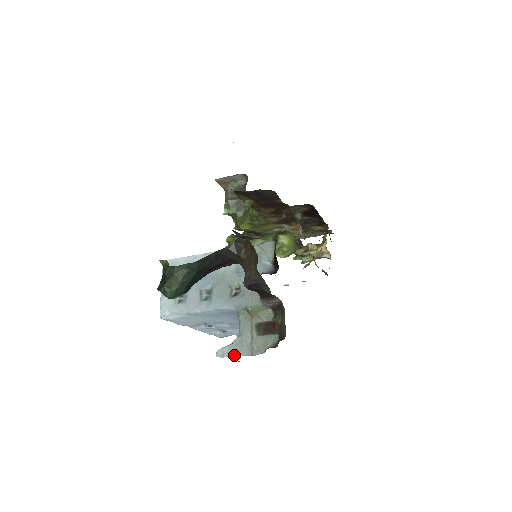
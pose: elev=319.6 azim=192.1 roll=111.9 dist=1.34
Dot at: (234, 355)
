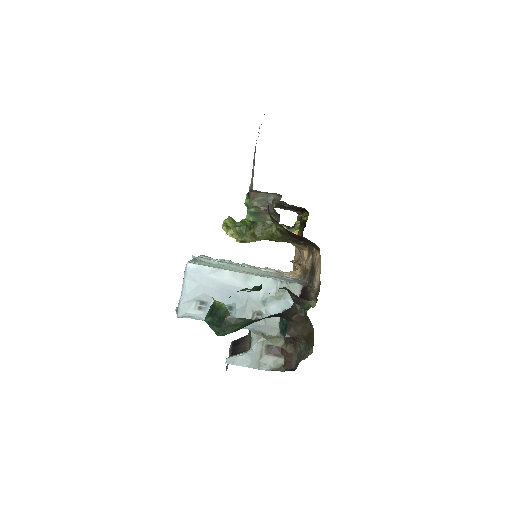
Dot at: (243, 365)
